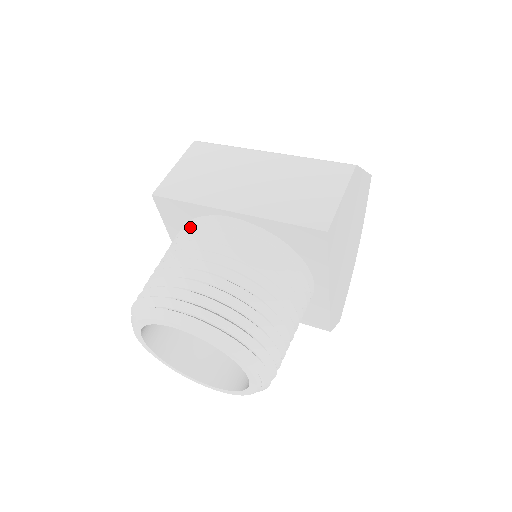
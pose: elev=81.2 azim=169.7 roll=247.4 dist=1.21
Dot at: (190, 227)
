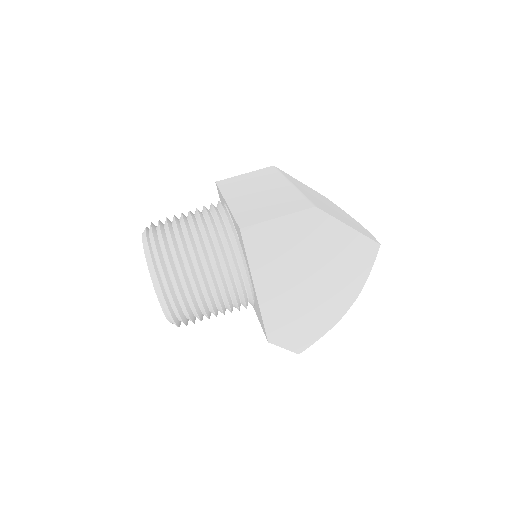
Dot at: occluded
